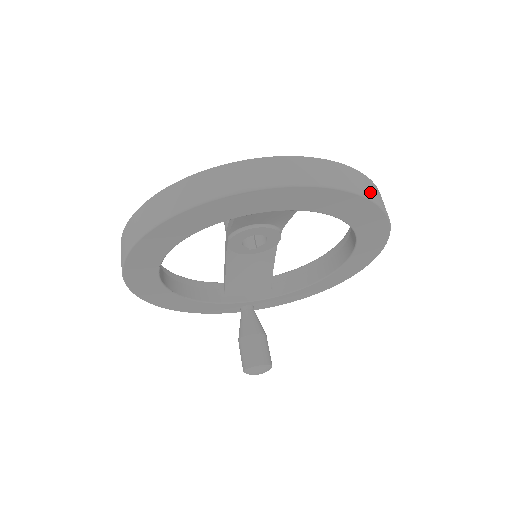
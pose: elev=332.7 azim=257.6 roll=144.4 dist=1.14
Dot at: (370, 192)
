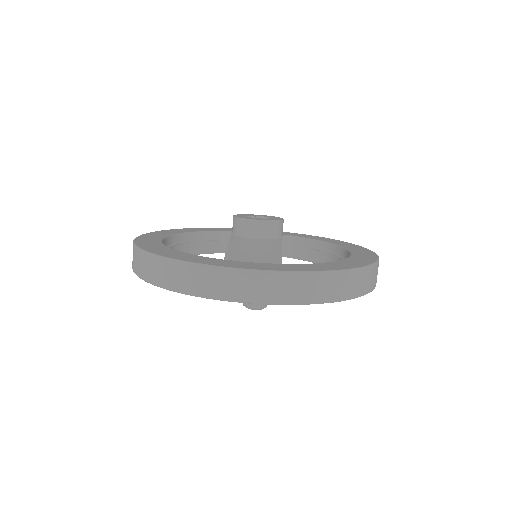
Dot at: (344, 291)
